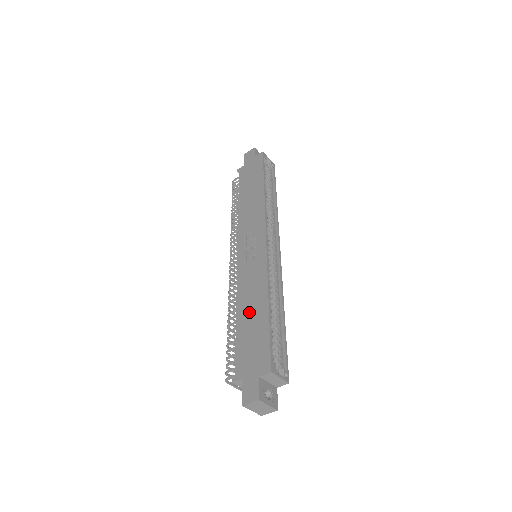
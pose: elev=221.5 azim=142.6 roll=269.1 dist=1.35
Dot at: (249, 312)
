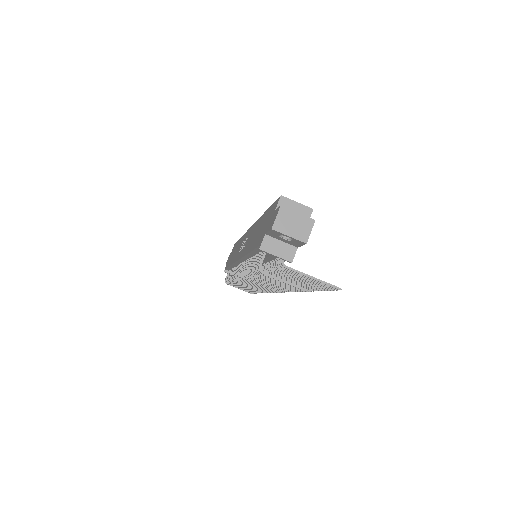
Dot at: (255, 236)
